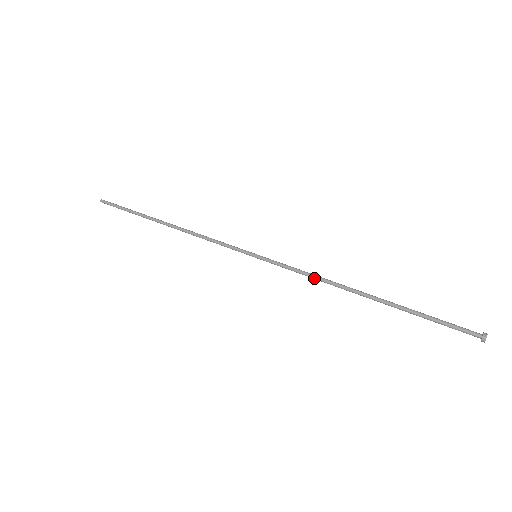
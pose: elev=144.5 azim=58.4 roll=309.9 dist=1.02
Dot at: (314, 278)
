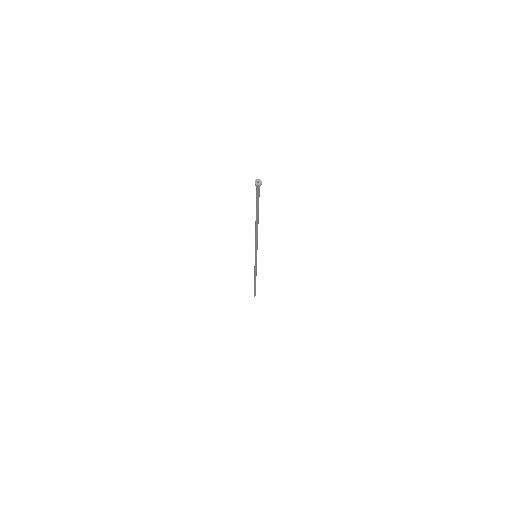
Dot at: (255, 239)
